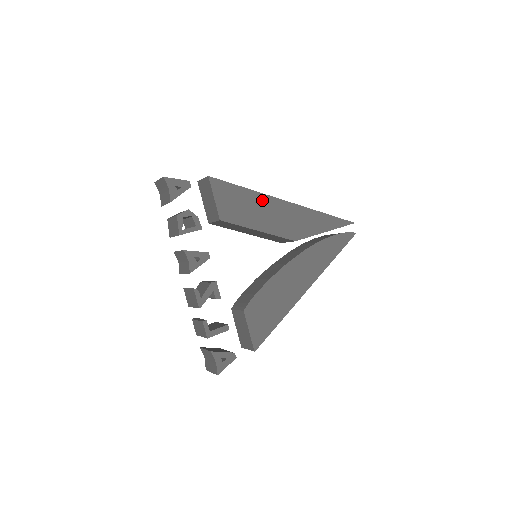
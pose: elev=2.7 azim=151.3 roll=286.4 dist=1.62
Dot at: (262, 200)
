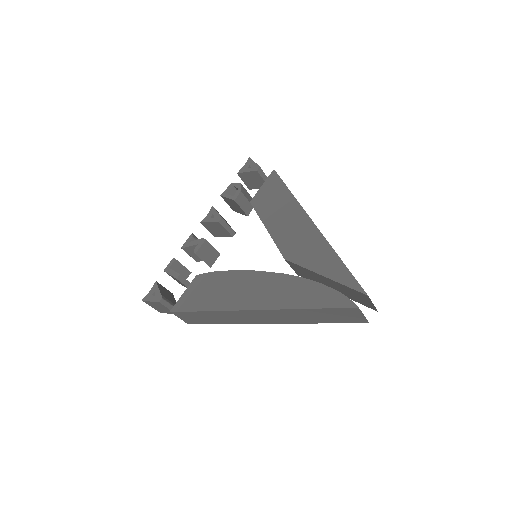
Dot at: (293, 207)
